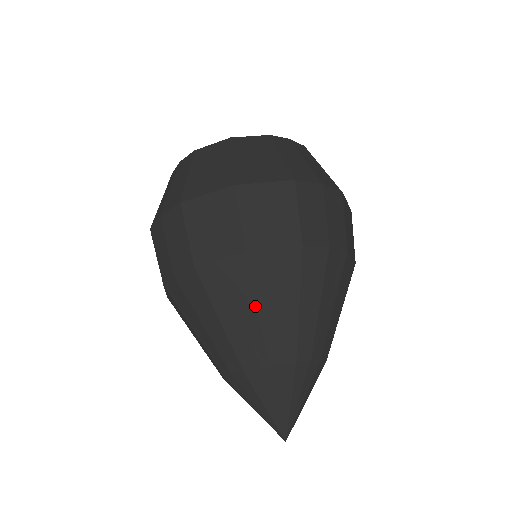
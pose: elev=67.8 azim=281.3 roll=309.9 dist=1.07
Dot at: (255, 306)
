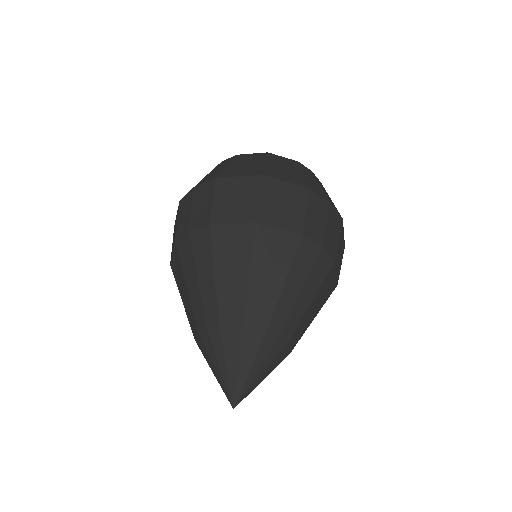
Dot at: (249, 269)
